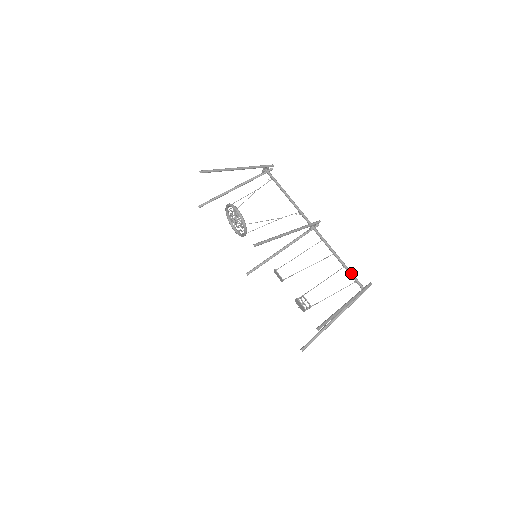
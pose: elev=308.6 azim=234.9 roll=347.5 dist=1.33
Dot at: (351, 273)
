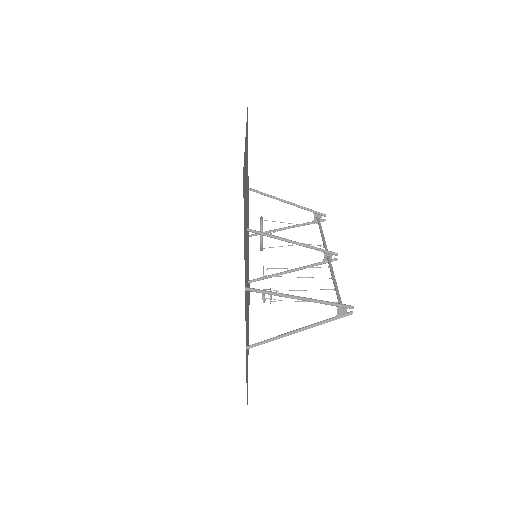
Dot at: (338, 294)
